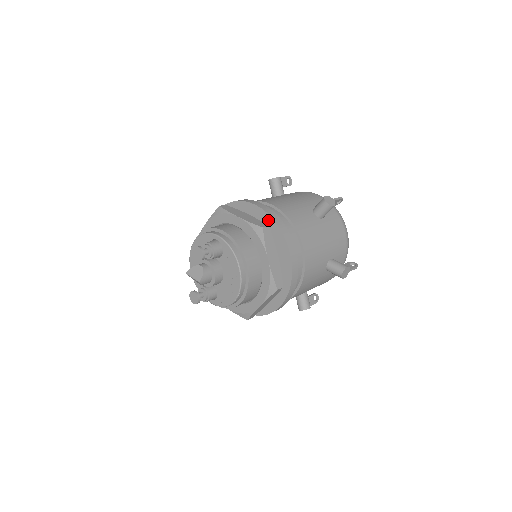
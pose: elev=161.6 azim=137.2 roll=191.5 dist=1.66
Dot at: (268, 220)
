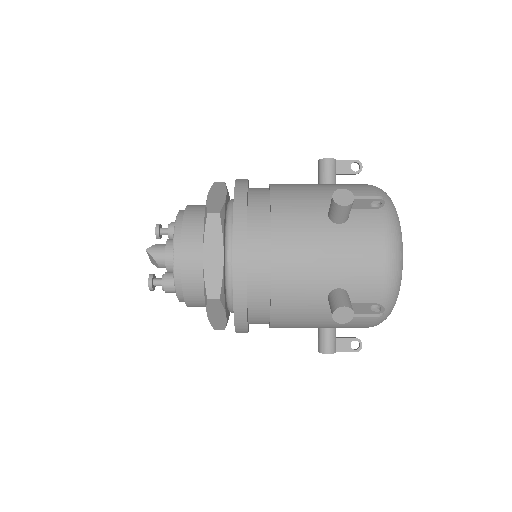
Dot at: occluded
